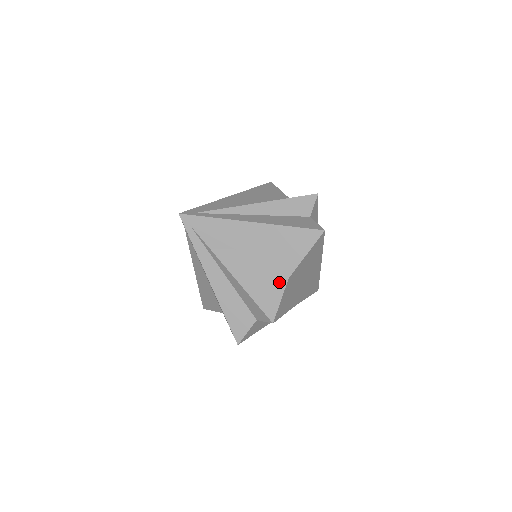
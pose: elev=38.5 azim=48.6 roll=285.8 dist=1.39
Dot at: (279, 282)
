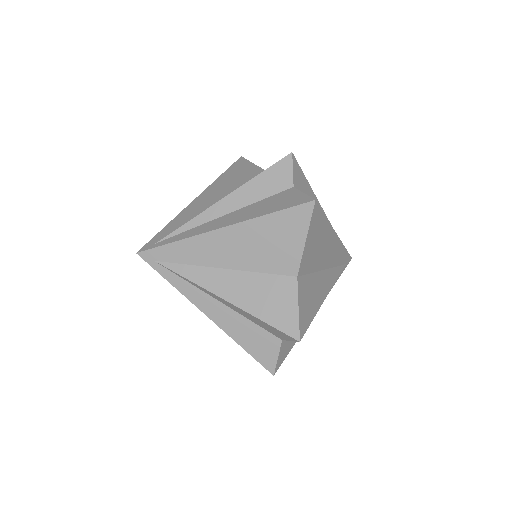
Dot at: occluded
